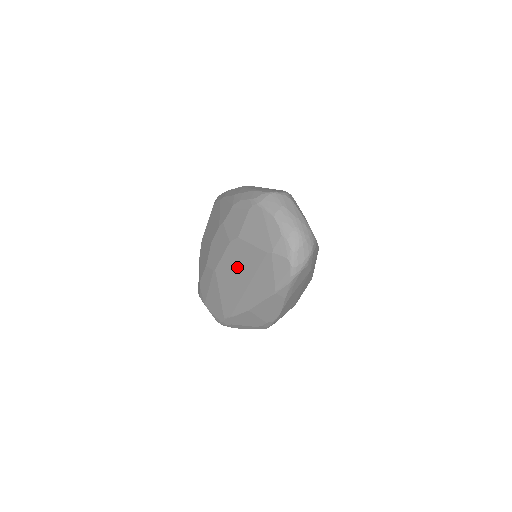
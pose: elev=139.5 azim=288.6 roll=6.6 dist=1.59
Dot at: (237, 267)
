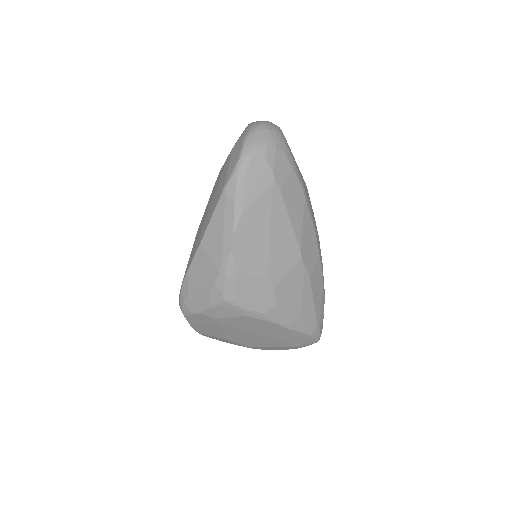
Dot at: (209, 203)
